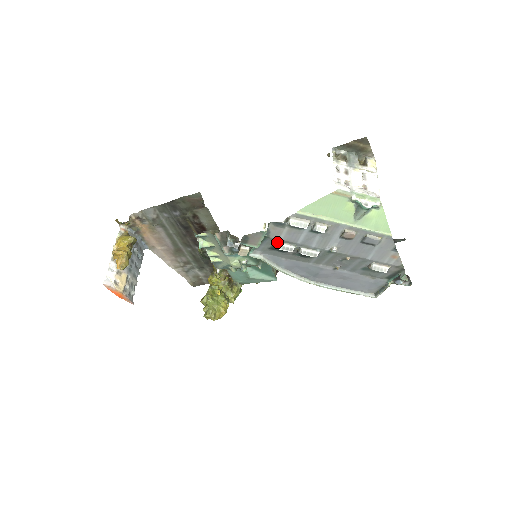
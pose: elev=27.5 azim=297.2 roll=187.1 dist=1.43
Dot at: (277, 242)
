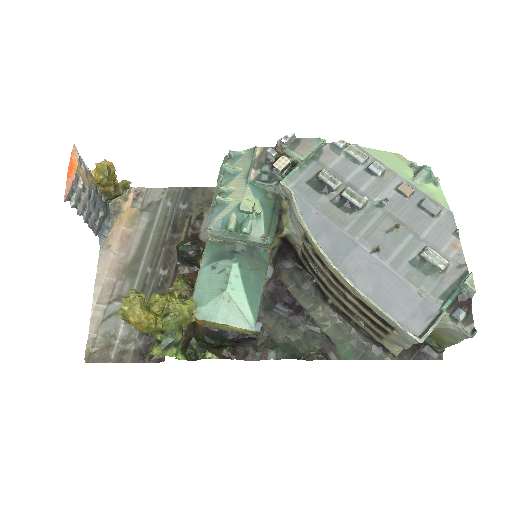
Dot at: (324, 169)
